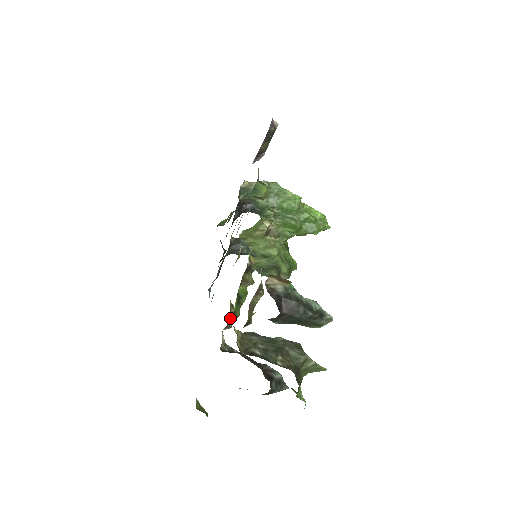
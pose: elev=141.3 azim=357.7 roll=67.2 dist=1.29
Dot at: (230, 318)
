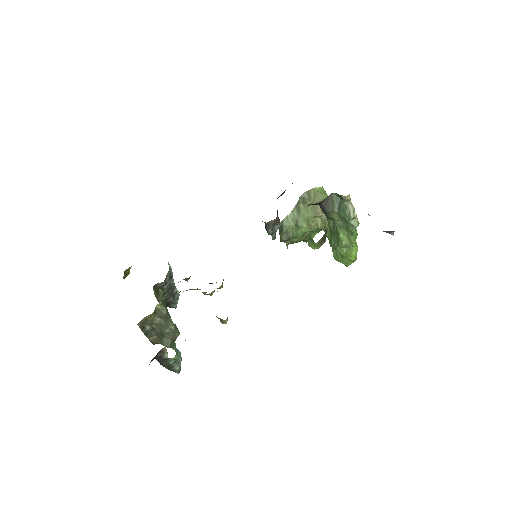
Dot at: occluded
